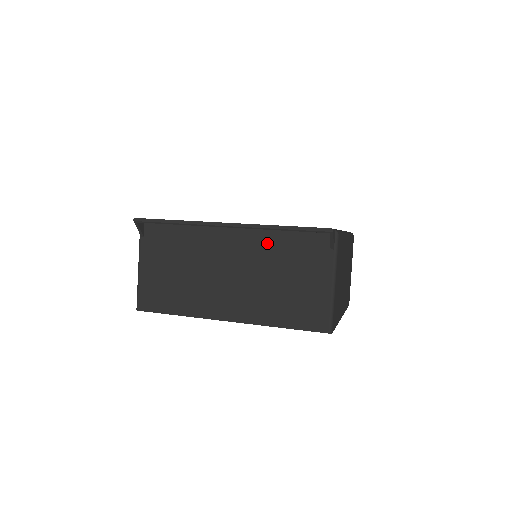
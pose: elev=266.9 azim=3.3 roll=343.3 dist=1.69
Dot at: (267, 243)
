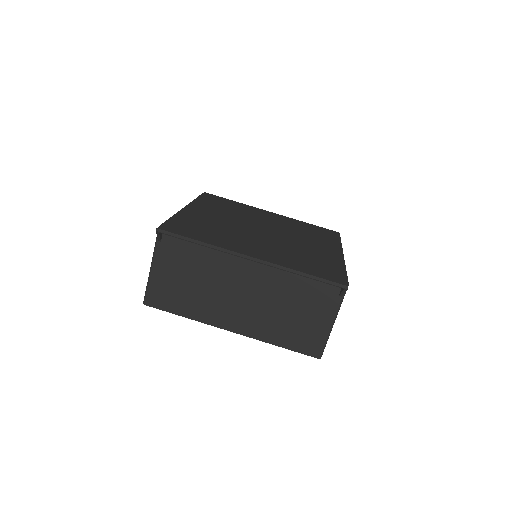
Dot at: (283, 277)
